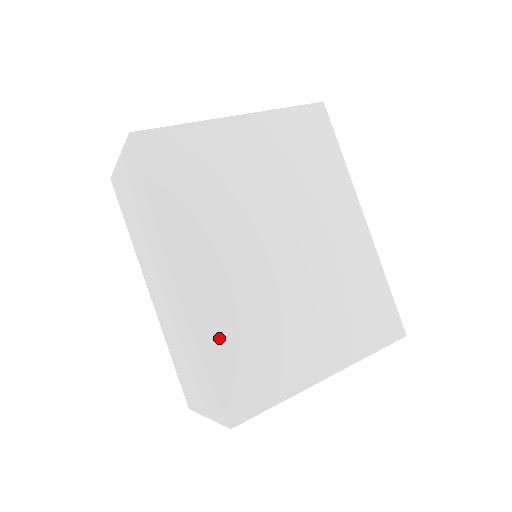
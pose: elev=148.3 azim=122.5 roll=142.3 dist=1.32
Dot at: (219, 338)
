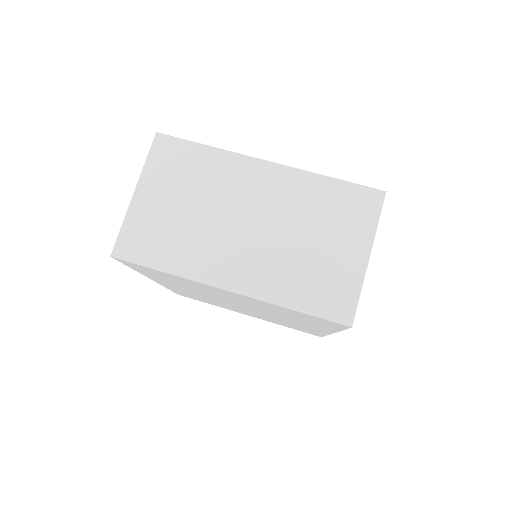
Dot at: occluded
